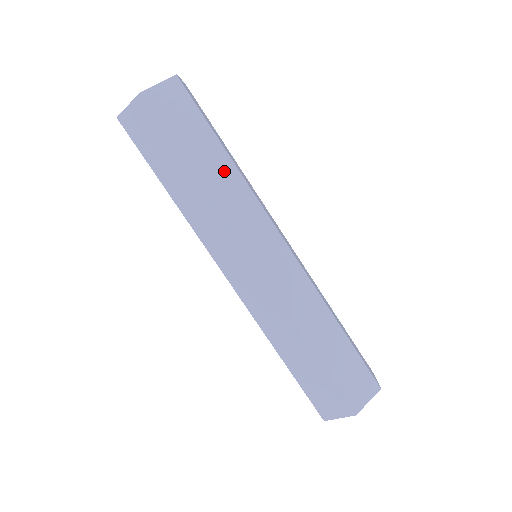
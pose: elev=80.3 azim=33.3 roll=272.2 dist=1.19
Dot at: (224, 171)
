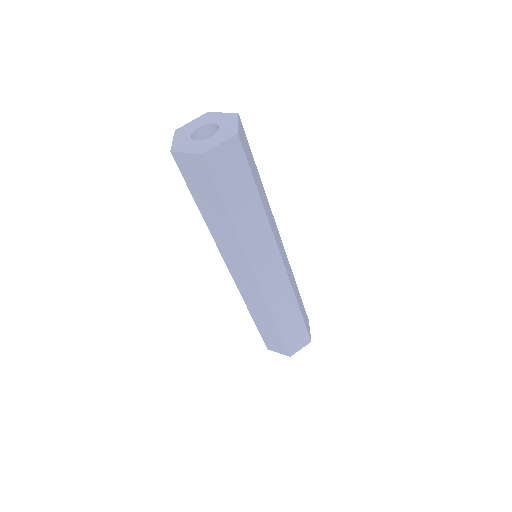
Dot at: (224, 226)
